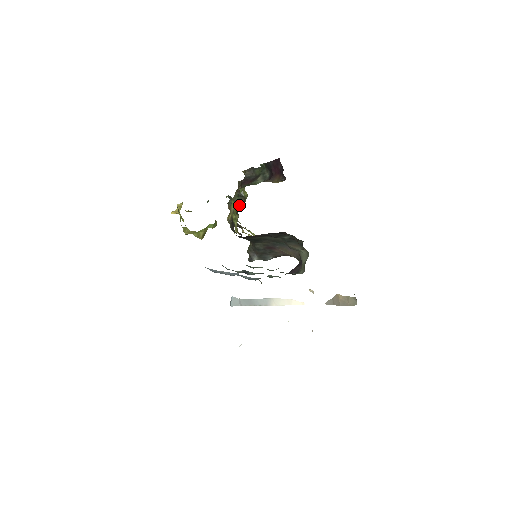
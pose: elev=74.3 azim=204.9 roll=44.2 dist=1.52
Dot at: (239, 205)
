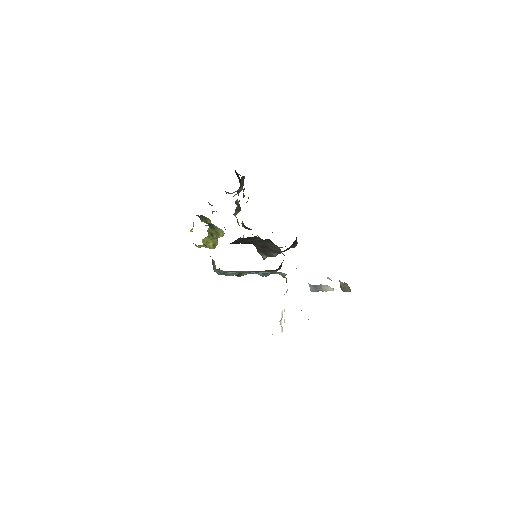
Dot at: (237, 213)
